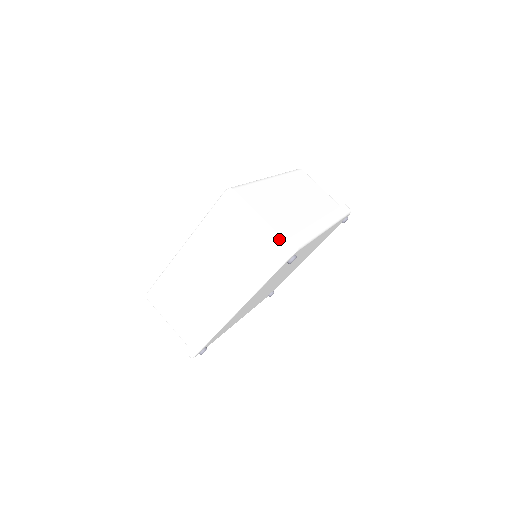
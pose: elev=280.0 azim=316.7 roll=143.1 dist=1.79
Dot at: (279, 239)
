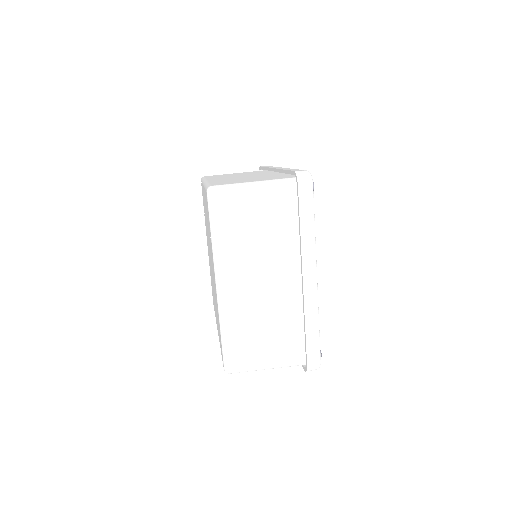
Dot at: (288, 180)
